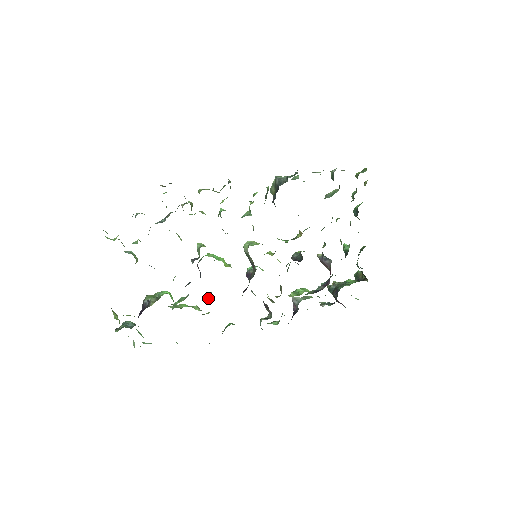
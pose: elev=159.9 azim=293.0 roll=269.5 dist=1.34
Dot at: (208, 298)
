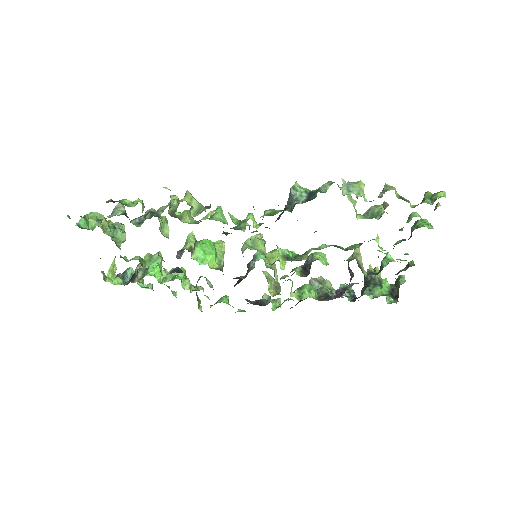
Dot at: occluded
